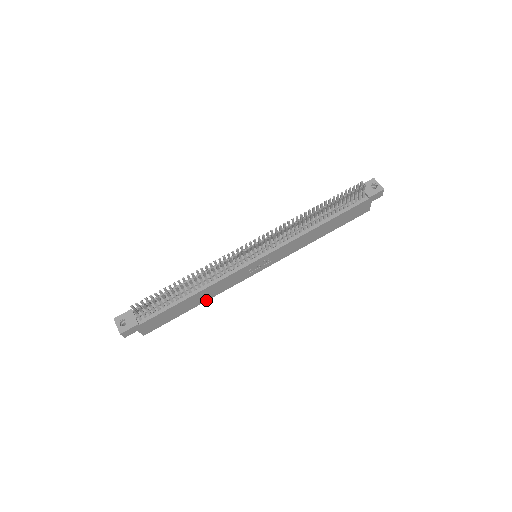
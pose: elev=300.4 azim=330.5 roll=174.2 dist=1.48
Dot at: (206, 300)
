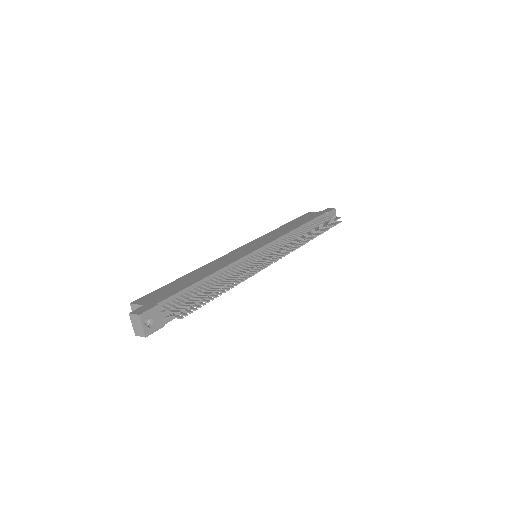
Dot at: occluded
